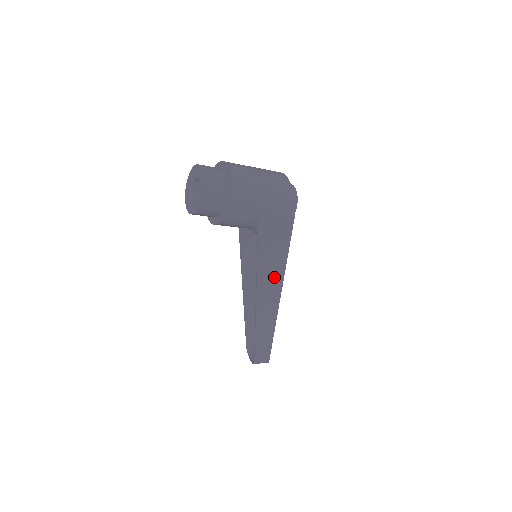
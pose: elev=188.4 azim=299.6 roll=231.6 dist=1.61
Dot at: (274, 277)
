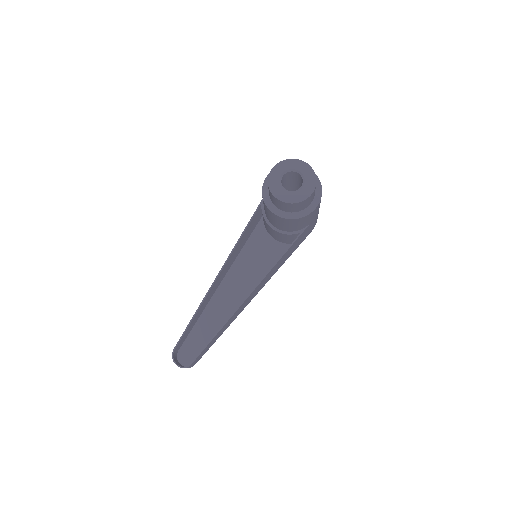
Dot at: (267, 279)
